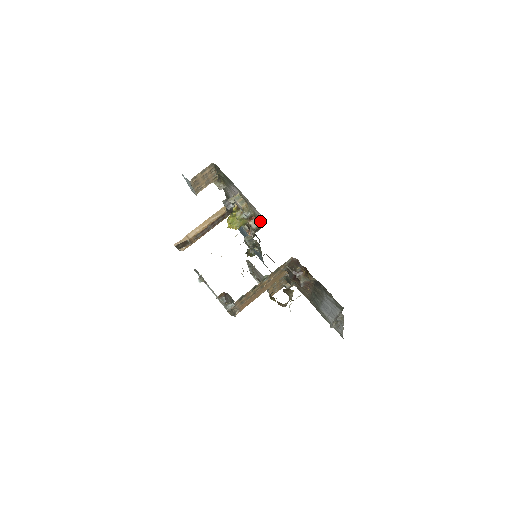
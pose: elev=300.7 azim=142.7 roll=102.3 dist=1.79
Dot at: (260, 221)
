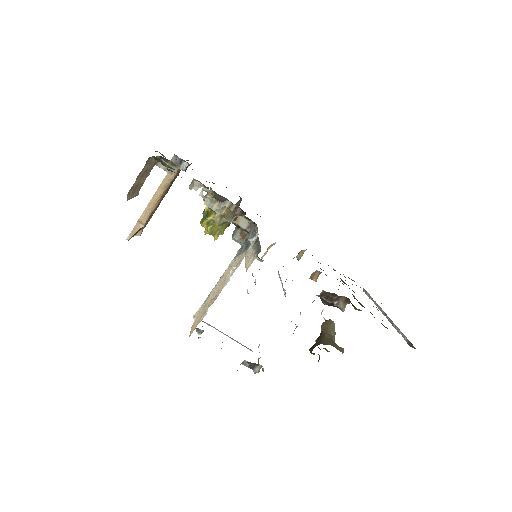
Dot at: occluded
